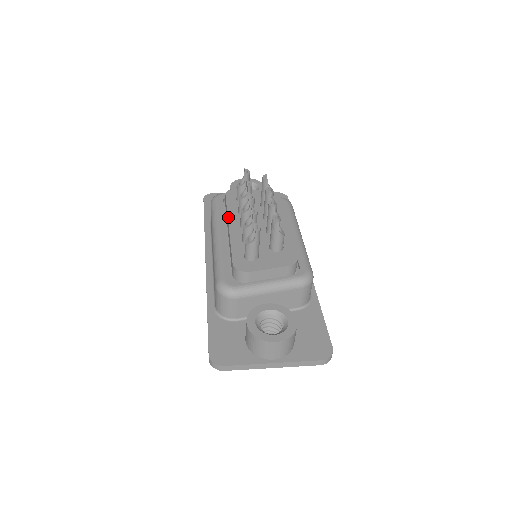
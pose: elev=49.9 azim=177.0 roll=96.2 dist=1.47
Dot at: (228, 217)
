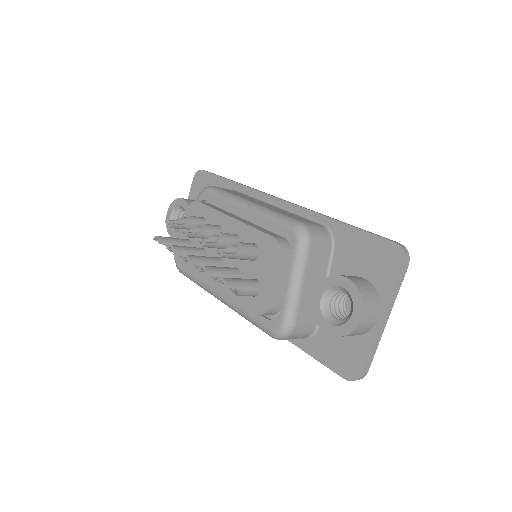
Dot at: (202, 278)
